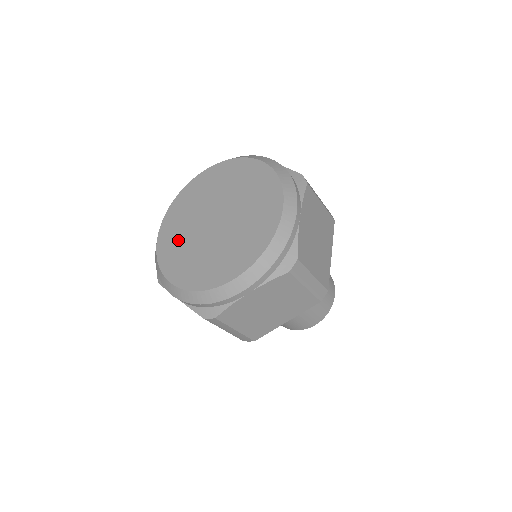
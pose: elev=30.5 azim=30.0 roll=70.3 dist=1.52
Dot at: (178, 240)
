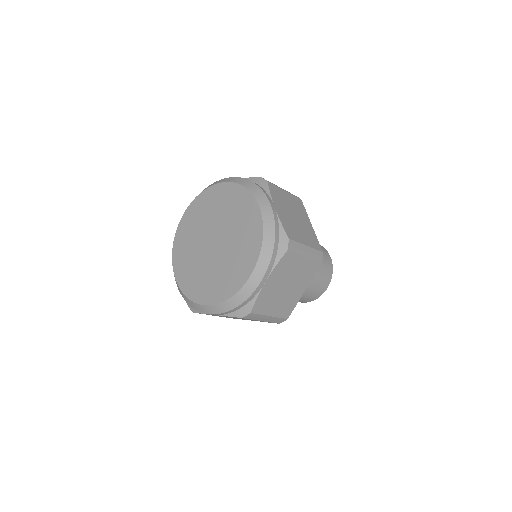
Dot at: (193, 272)
